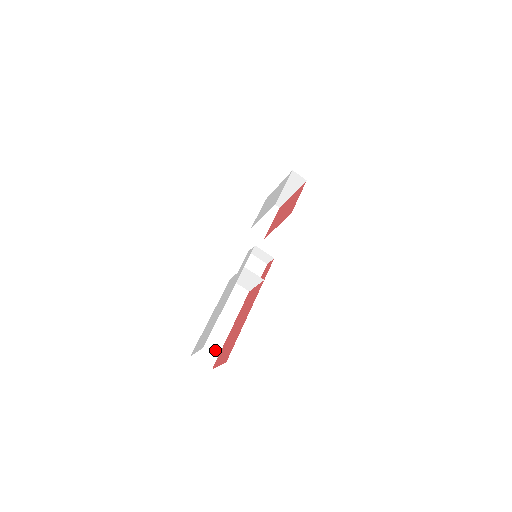
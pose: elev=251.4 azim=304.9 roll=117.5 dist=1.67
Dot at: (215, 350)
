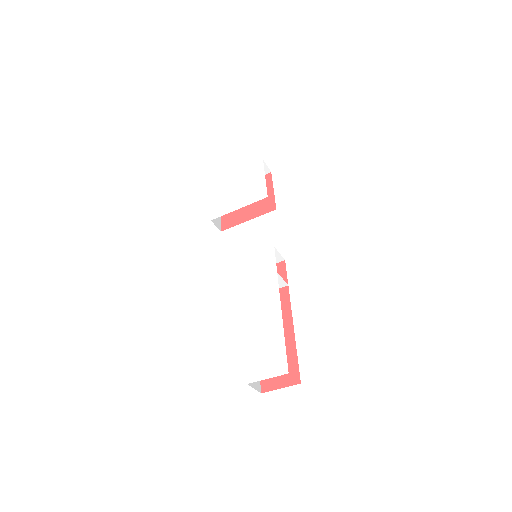
Dot at: occluded
